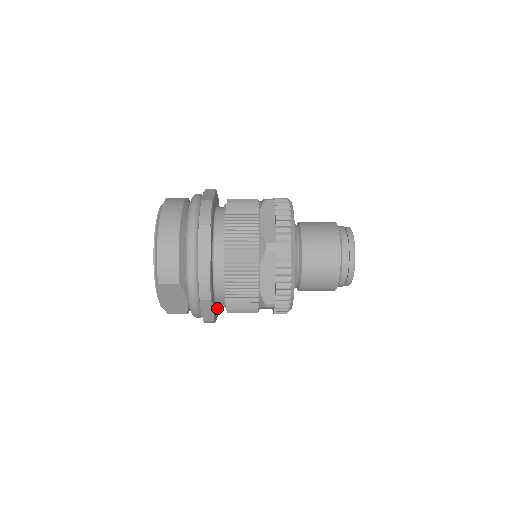
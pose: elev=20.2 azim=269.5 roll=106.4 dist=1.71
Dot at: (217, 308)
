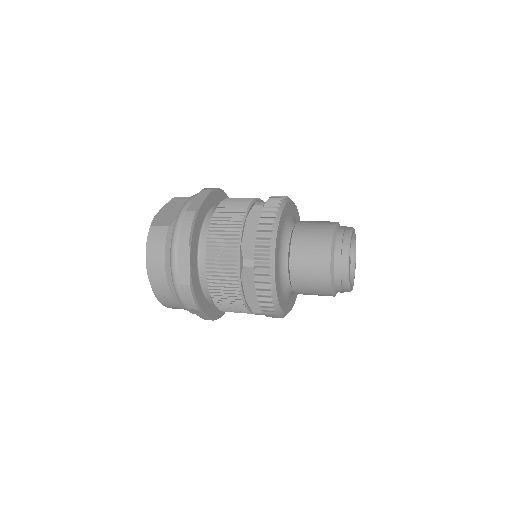
Dot at: occluded
